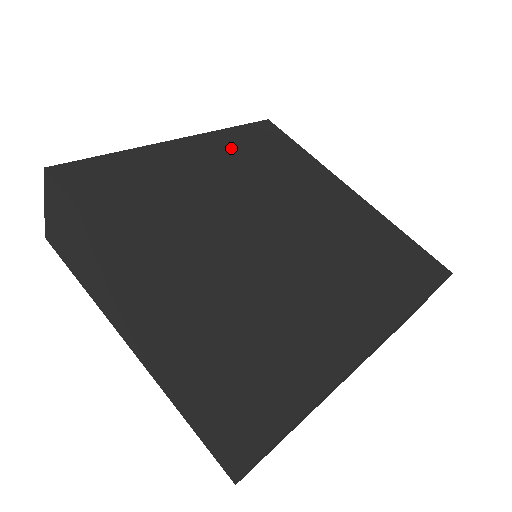
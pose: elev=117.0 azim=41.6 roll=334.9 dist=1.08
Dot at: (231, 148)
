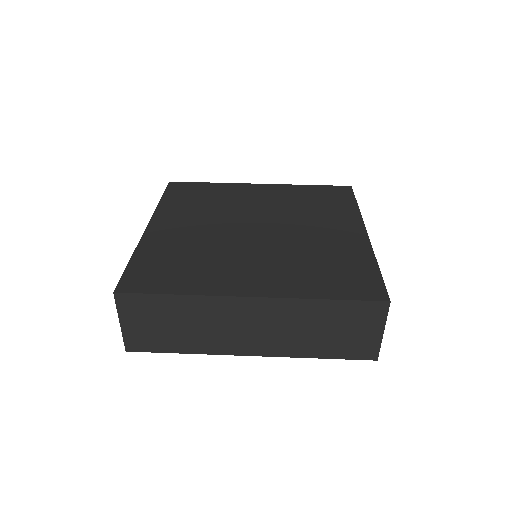
Dot at: (179, 209)
